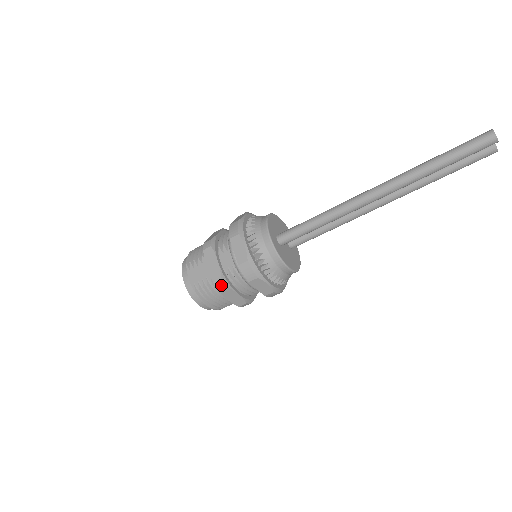
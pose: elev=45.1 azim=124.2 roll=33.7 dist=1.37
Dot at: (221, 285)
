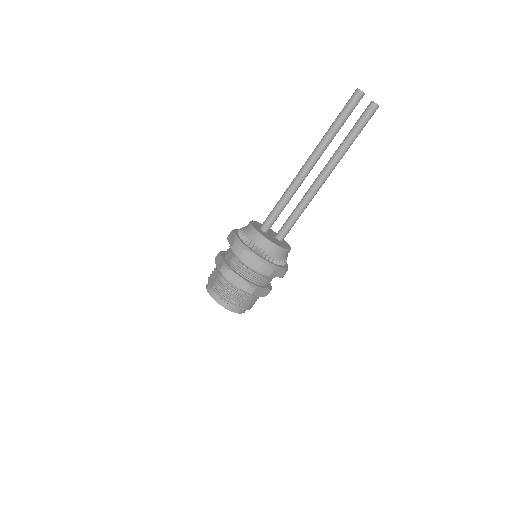
Dot at: (224, 270)
